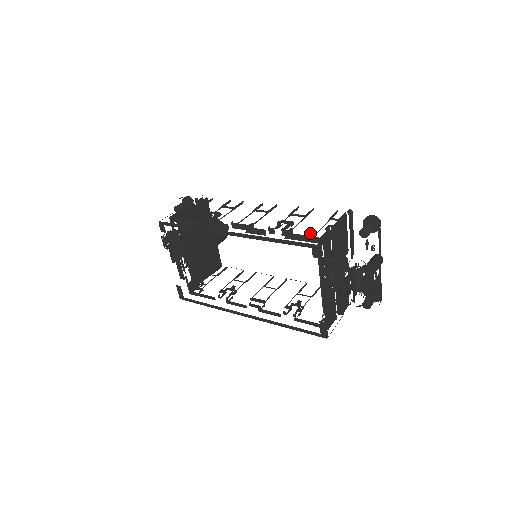
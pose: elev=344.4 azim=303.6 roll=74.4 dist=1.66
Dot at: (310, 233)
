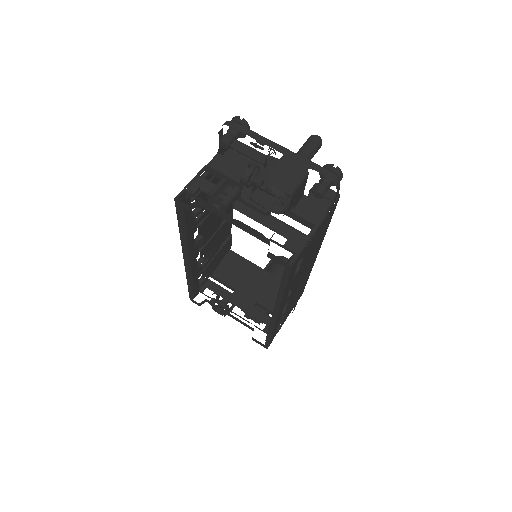
Dot at: occluded
